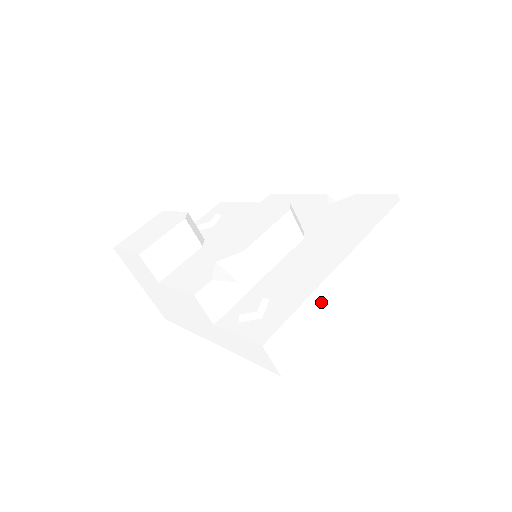
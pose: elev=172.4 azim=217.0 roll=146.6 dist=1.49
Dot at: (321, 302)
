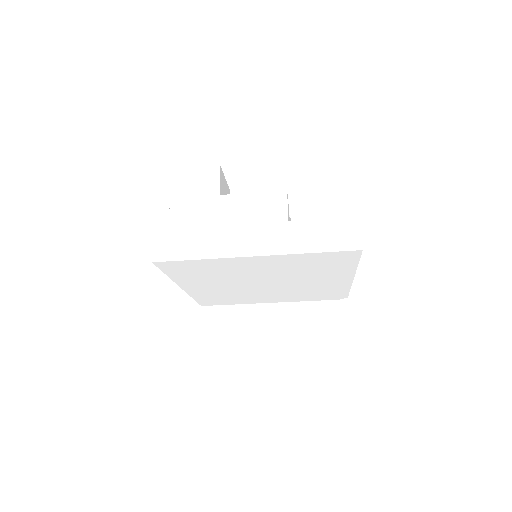
Dot at: occluded
